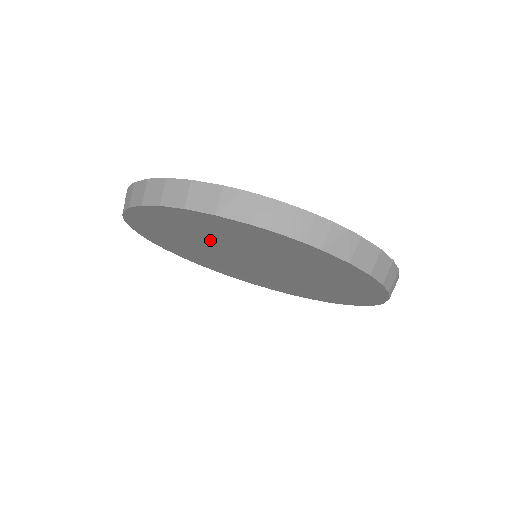
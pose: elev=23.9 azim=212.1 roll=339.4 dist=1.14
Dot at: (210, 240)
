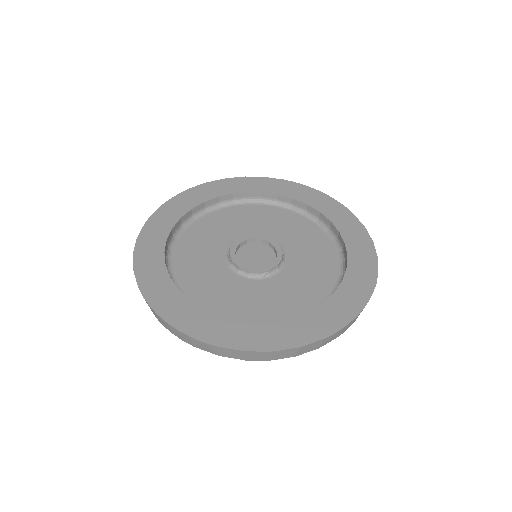
Dot at: occluded
